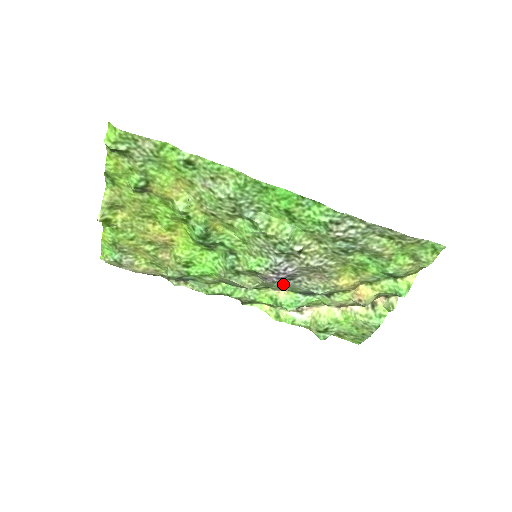
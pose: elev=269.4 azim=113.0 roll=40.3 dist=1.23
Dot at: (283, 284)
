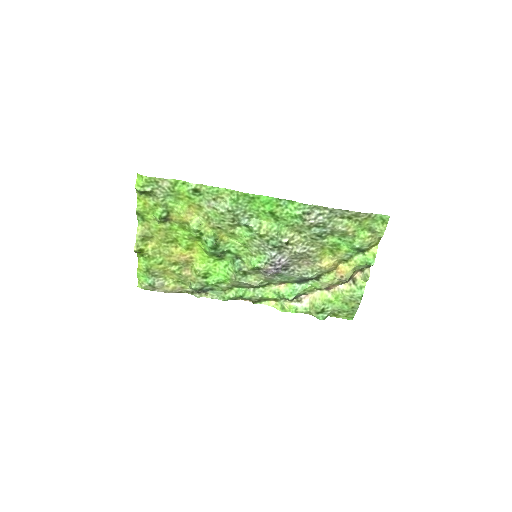
Dot at: (281, 276)
